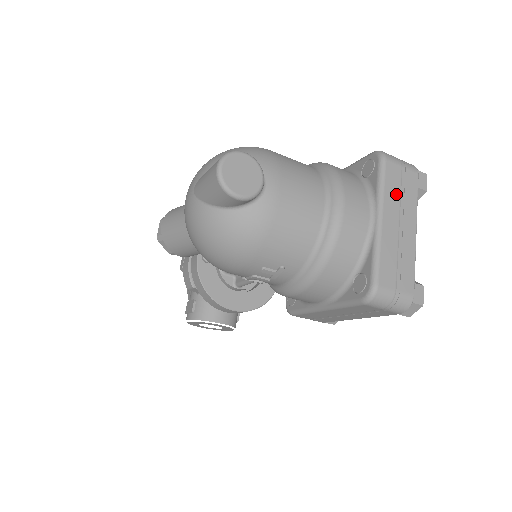
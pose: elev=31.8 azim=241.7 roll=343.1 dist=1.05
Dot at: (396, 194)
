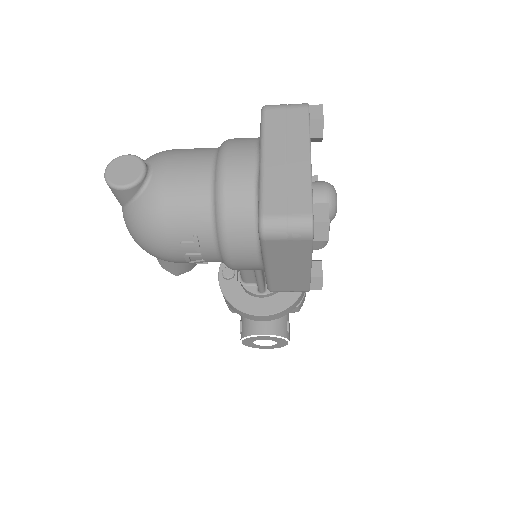
Dot at: (280, 133)
